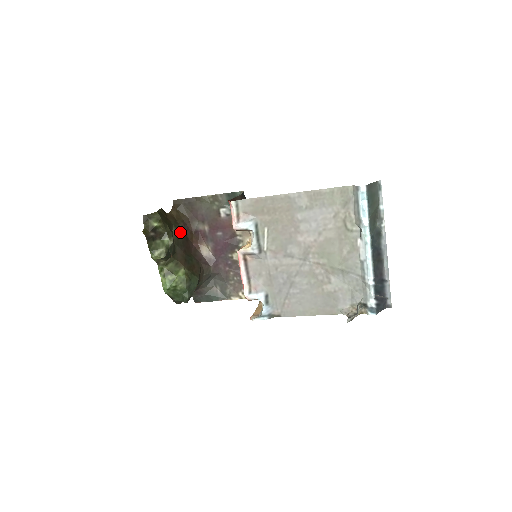
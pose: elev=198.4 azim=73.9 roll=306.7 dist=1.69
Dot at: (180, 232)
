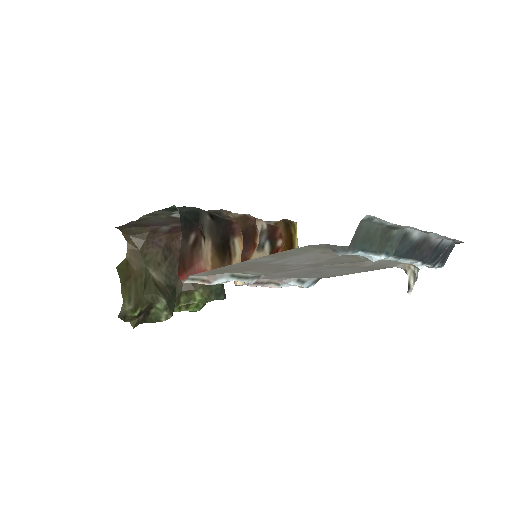
Dot at: (158, 259)
